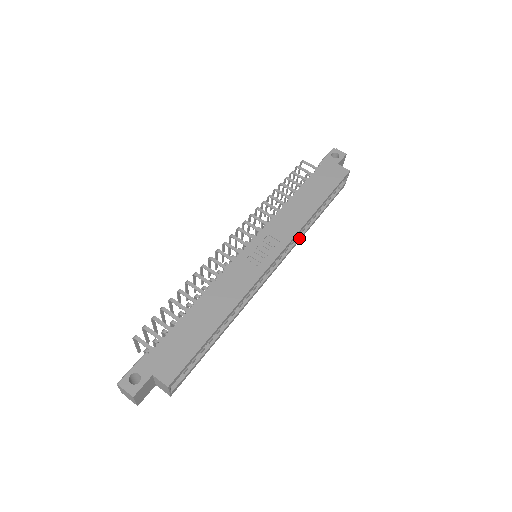
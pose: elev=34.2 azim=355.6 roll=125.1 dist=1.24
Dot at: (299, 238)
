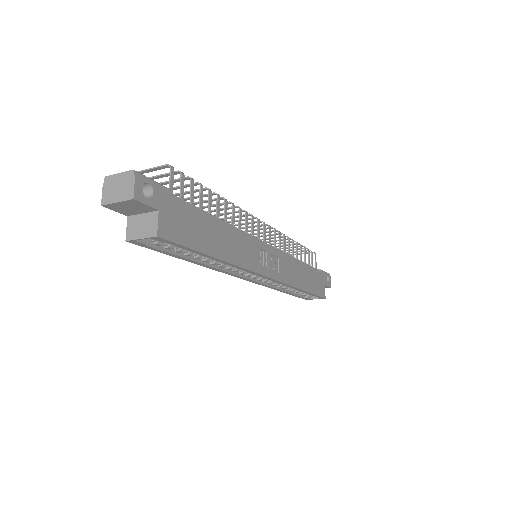
Dot at: (273, 287)
